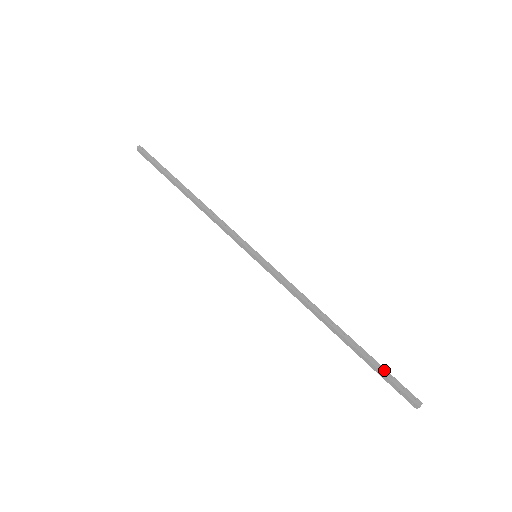
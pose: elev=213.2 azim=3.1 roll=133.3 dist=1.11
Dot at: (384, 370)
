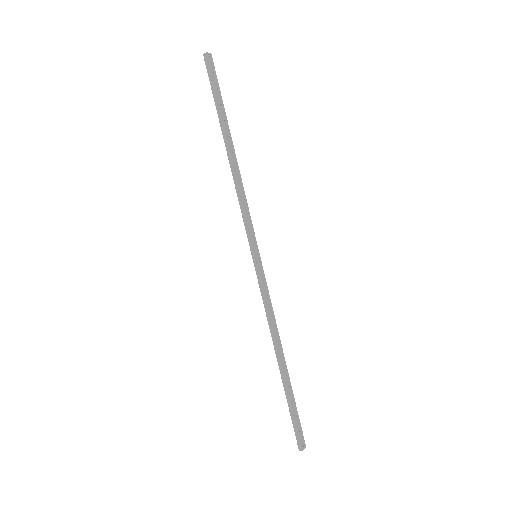
Dot at: (292, 413)
